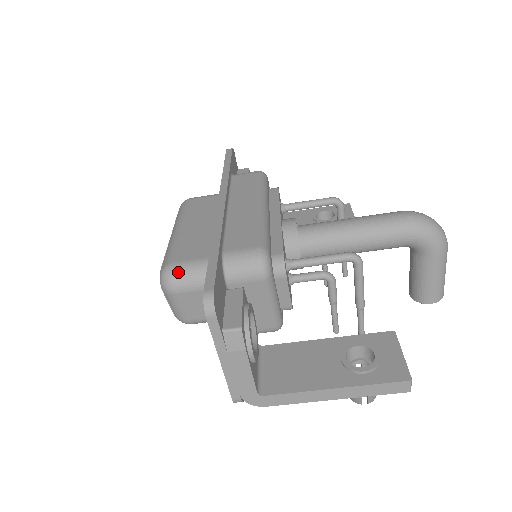
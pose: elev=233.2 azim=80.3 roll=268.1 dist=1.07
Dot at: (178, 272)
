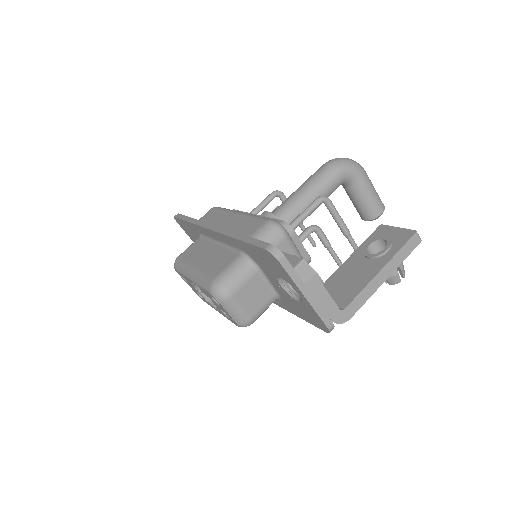
Dot at: (224, 279)
